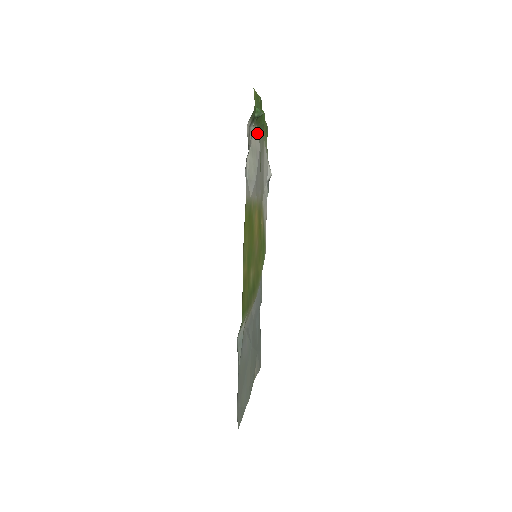
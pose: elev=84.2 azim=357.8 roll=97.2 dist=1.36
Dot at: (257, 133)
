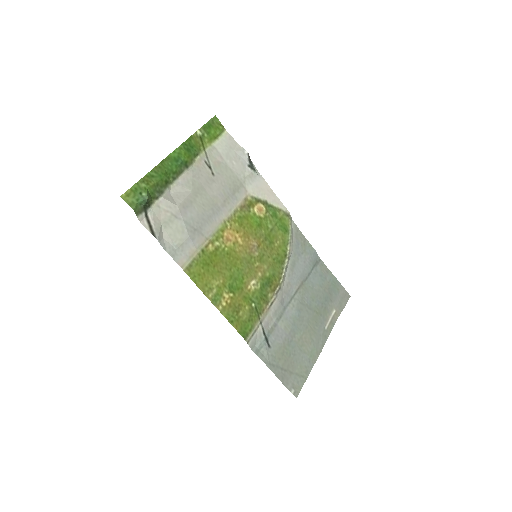
Dot at: (165, 200)
